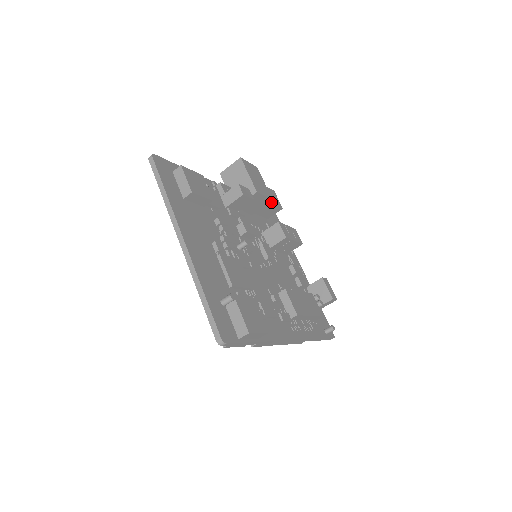
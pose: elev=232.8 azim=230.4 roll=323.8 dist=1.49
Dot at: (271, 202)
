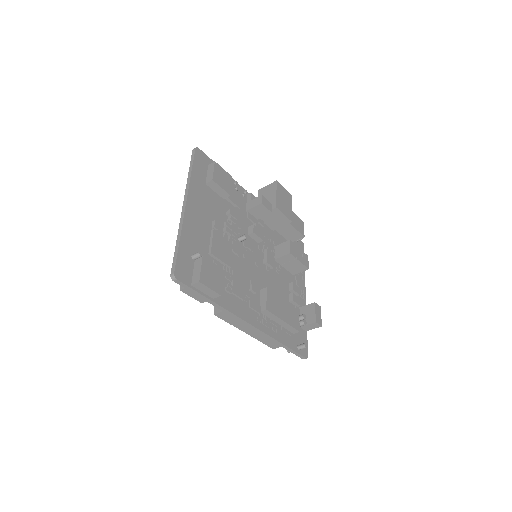
Dot at: (293, 226)
